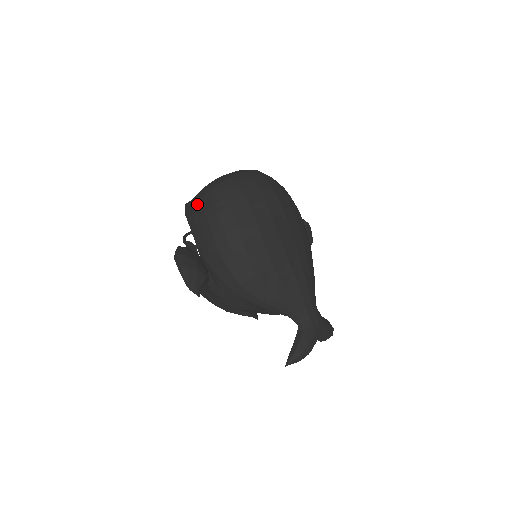
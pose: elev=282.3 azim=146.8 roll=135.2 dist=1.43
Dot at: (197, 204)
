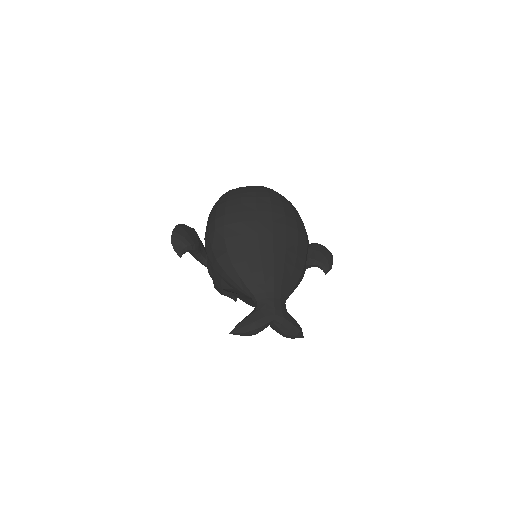
Dot at: occluded
